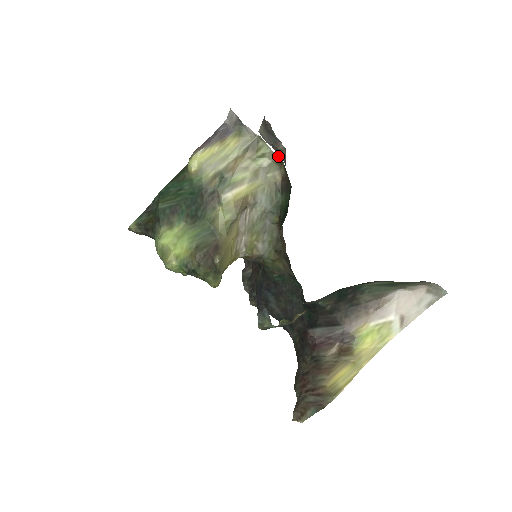
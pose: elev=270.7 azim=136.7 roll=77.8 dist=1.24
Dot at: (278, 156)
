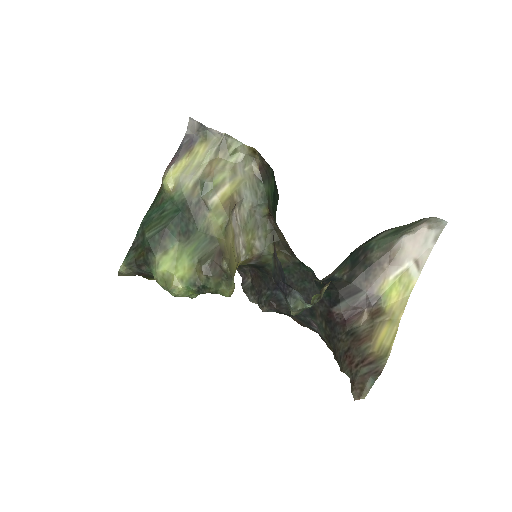
Dot at: (250, 147)
